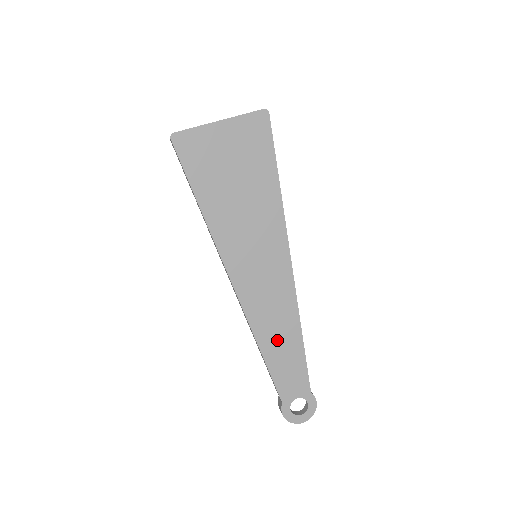
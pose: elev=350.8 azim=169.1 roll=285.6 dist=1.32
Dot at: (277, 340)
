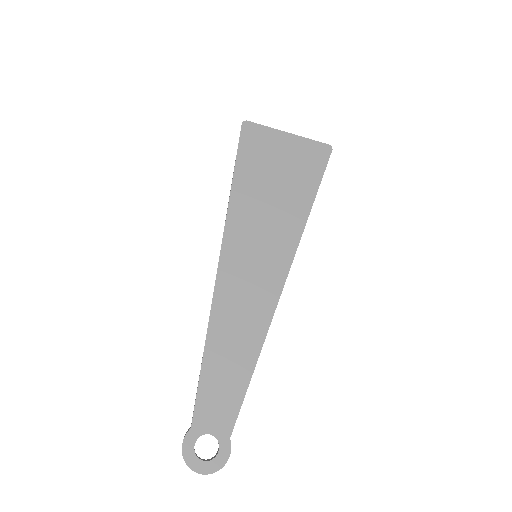
Dot at: (228, 348)
